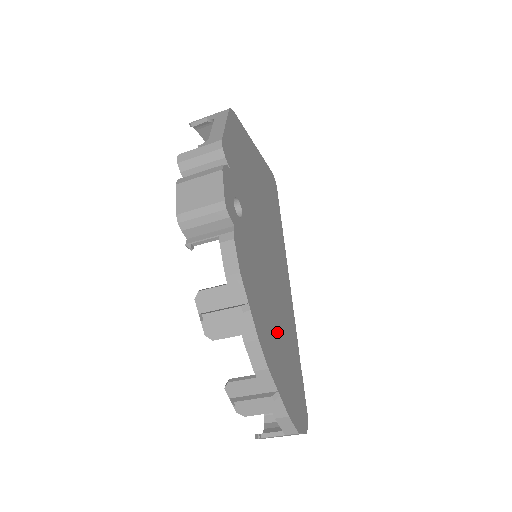
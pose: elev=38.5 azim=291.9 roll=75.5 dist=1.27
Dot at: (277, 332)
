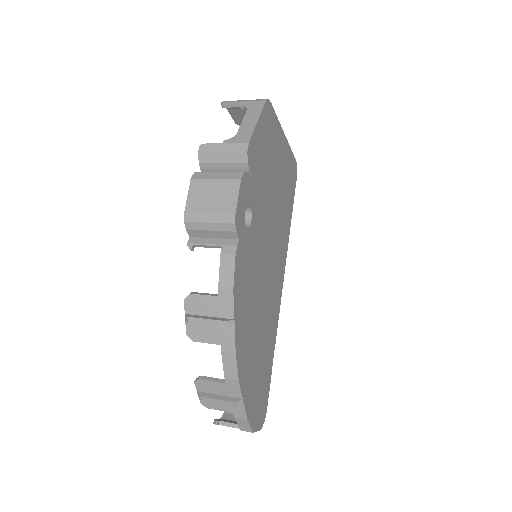
Dot at: (257, 339)
